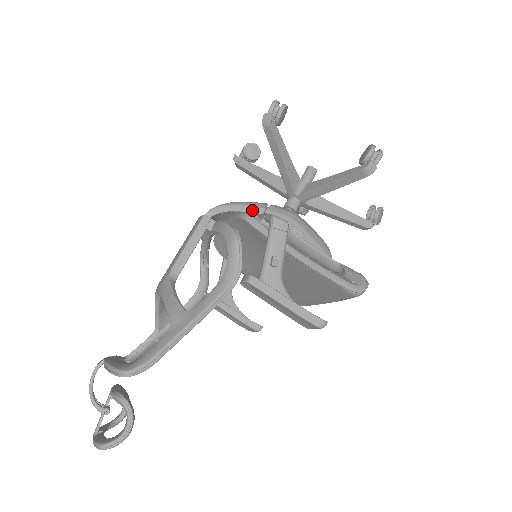
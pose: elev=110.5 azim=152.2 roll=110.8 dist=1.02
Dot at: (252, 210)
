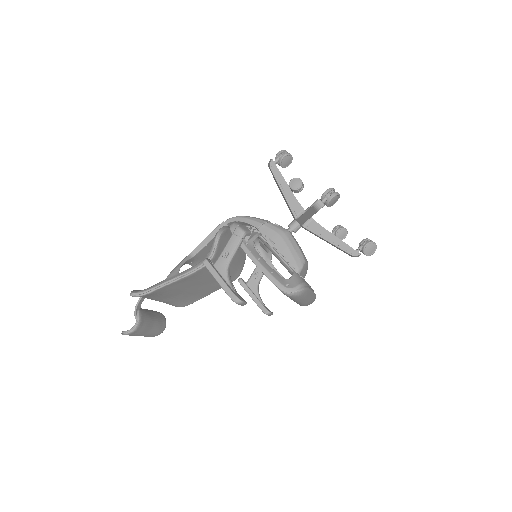
Dot at: (253, 223)
